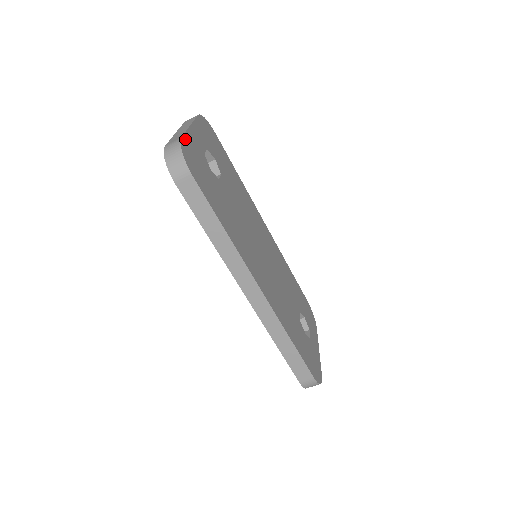
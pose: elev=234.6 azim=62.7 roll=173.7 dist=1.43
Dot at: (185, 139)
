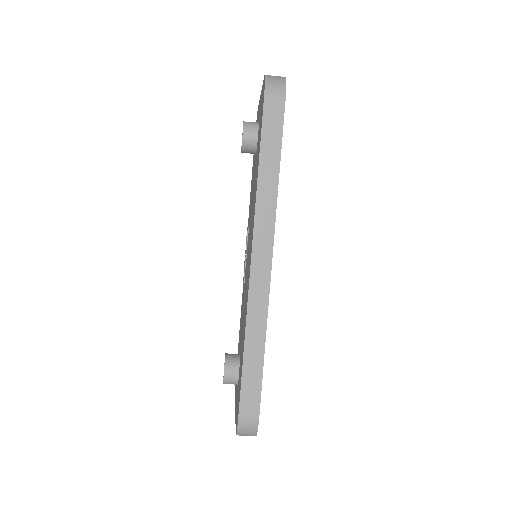
Dot at: occluded
